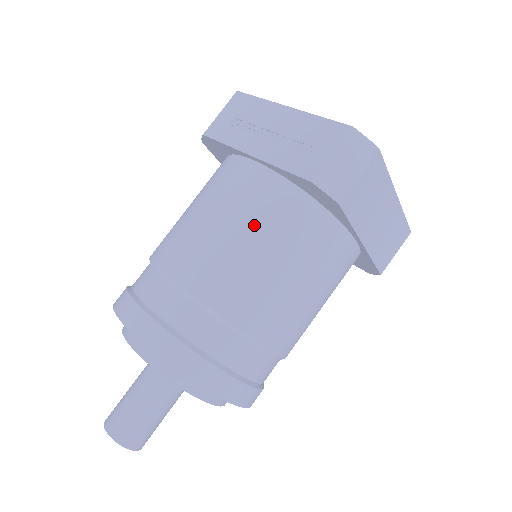
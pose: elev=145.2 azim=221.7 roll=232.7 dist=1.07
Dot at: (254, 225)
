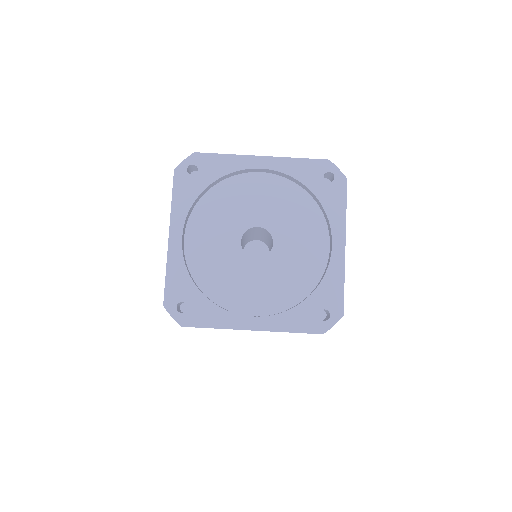
Dot at: occluded
